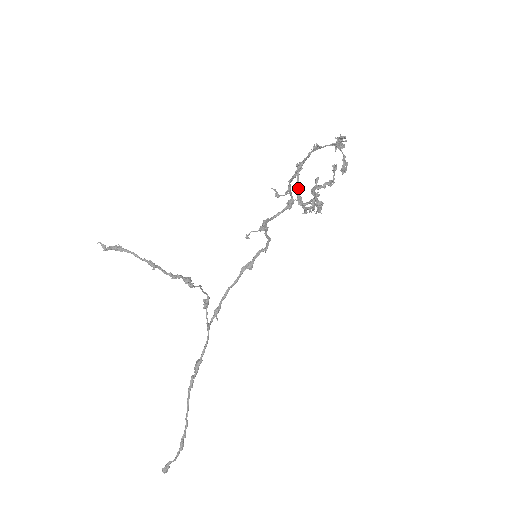
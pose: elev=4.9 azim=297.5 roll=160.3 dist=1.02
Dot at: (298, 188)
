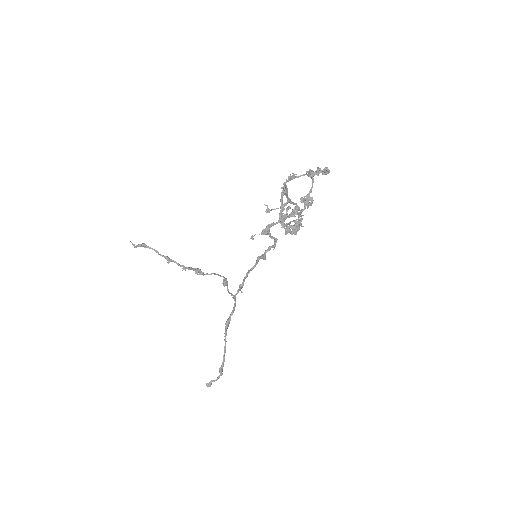
Dot at: (281, 209)
